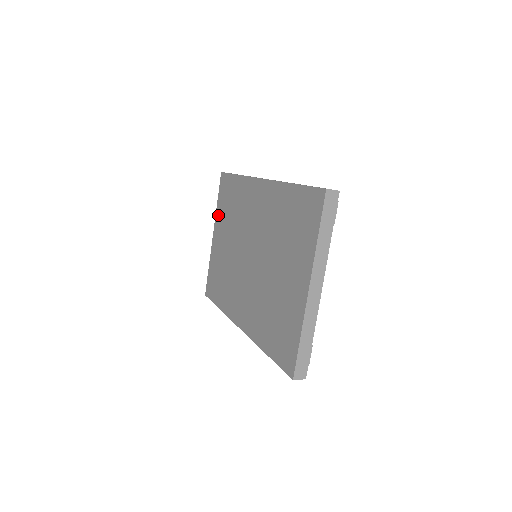
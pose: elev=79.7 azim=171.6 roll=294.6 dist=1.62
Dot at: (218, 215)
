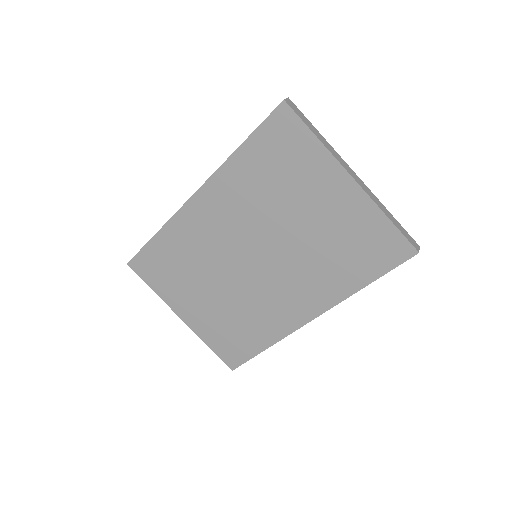
Dot at: (167, 296)
